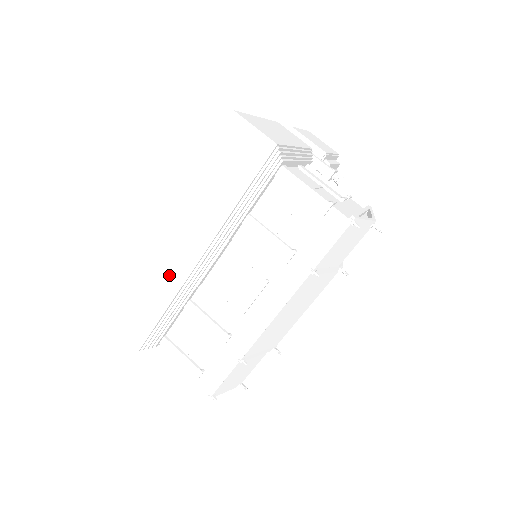
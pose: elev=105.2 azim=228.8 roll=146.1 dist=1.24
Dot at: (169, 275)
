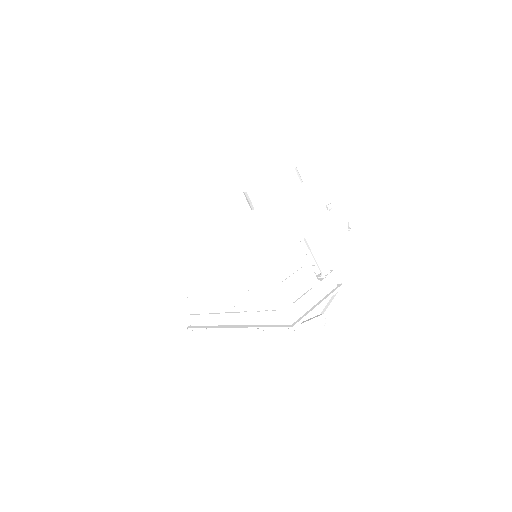
Dot at: (177, 264)
